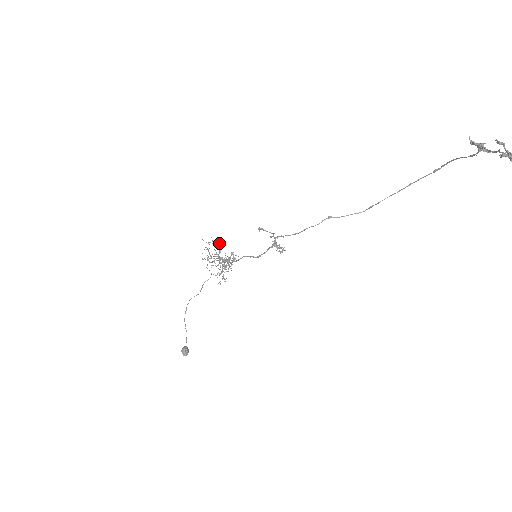
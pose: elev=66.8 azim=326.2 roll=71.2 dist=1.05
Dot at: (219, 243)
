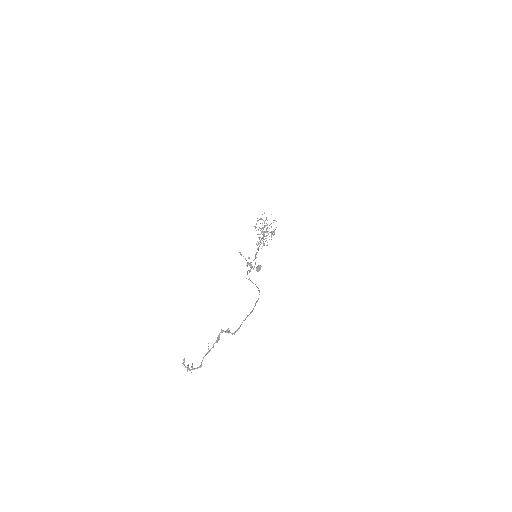
Dot at: occluded
